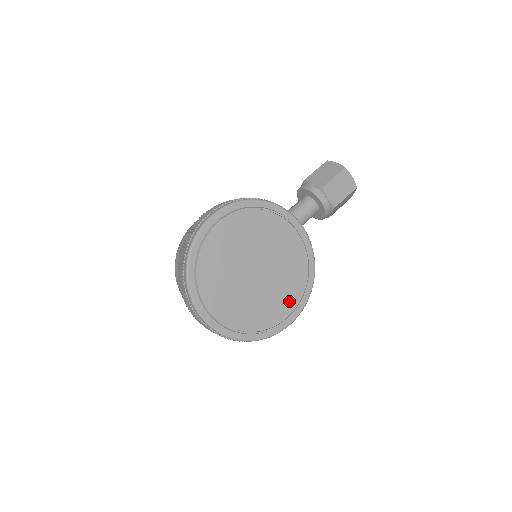
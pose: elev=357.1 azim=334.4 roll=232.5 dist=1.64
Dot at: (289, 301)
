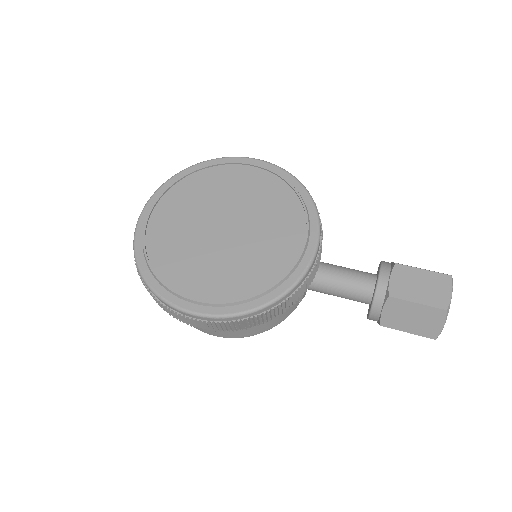
Dot at: (215, 288)
